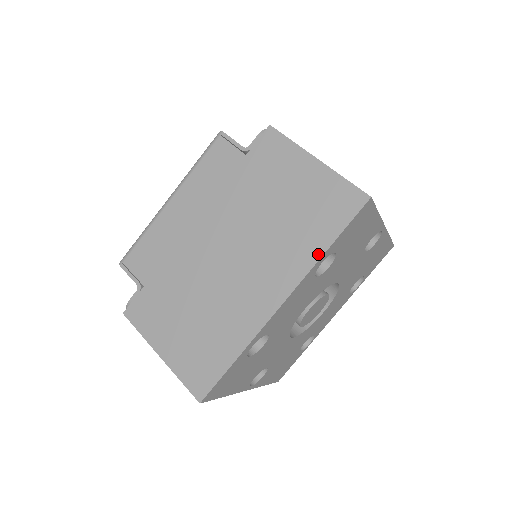
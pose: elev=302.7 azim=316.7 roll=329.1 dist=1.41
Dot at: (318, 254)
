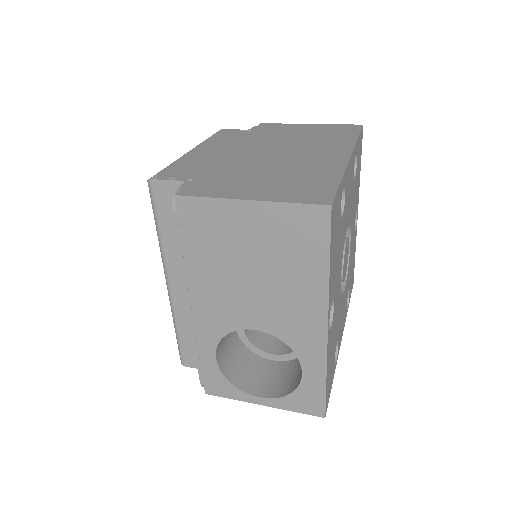
Dot at: (353, 140)
